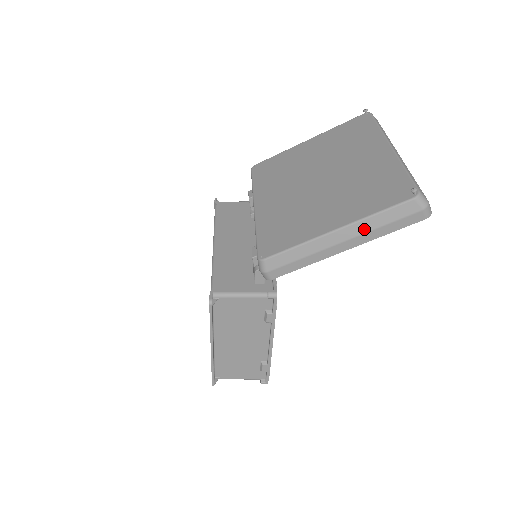
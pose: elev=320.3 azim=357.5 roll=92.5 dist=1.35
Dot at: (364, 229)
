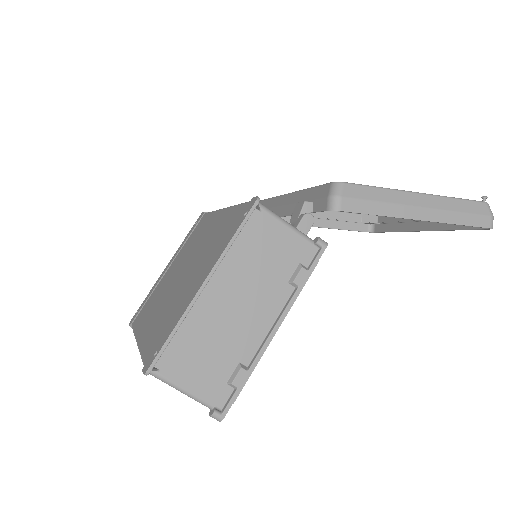
Dot at: (443, 206)
